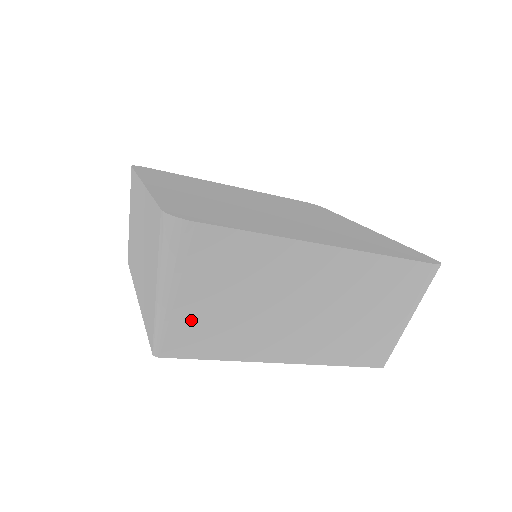
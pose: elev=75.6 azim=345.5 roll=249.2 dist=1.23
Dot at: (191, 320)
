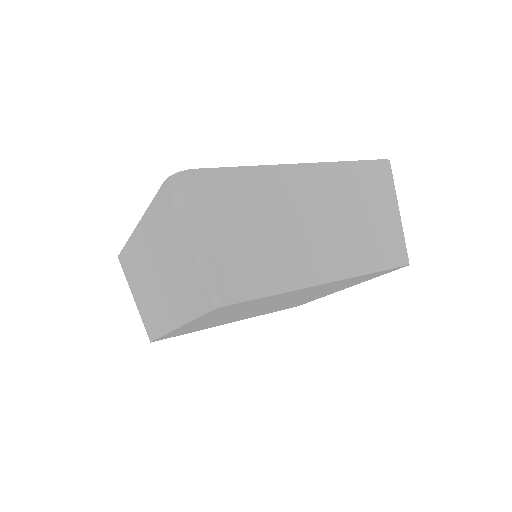
Dot at: (232, 260)
